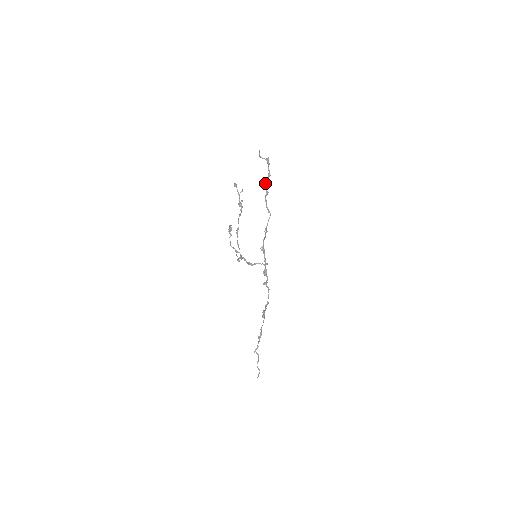
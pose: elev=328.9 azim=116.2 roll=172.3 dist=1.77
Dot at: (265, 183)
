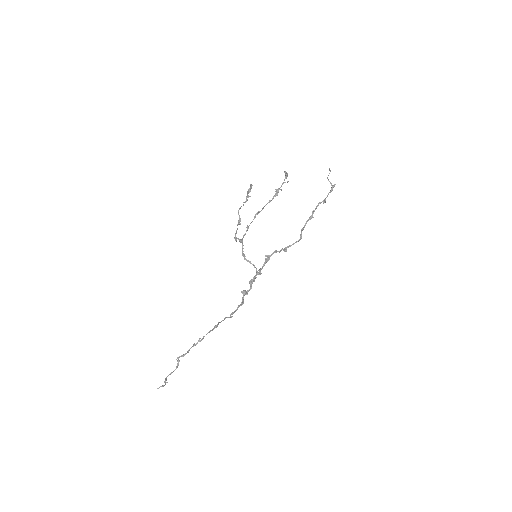
Dot at: occluded
